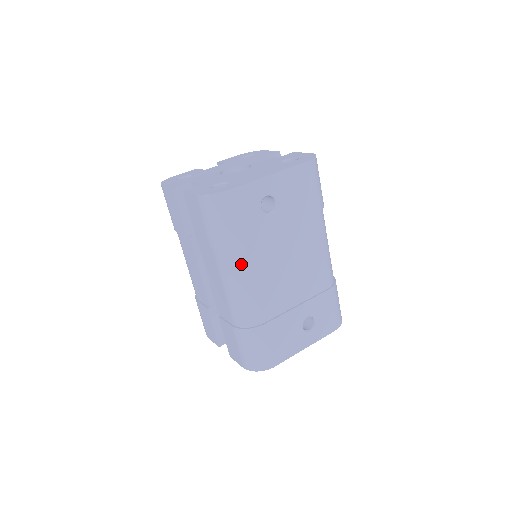
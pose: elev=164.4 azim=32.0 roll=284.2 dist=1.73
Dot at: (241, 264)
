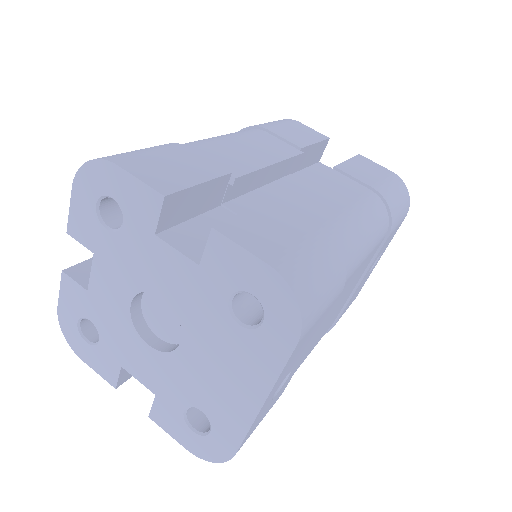
Dot at: occluded
